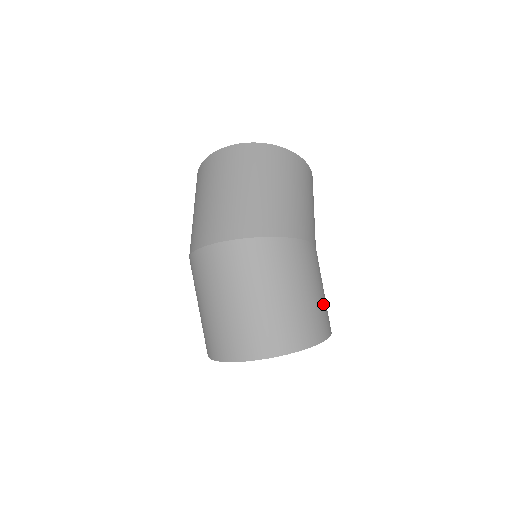
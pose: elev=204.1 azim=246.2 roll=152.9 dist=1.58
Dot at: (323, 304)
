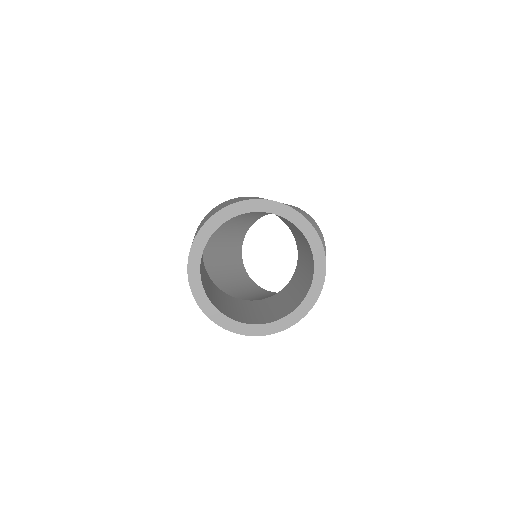
Dot at: occluded
